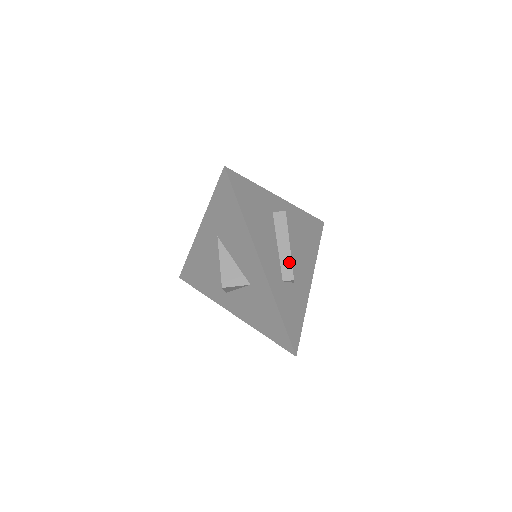
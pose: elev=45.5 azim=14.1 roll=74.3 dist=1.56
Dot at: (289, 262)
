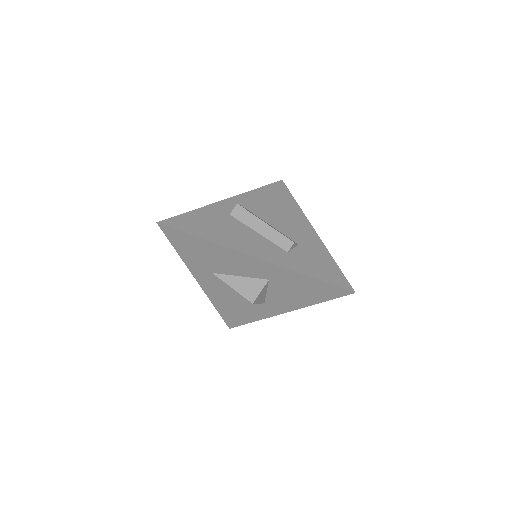
Dot at: (277, 234)
